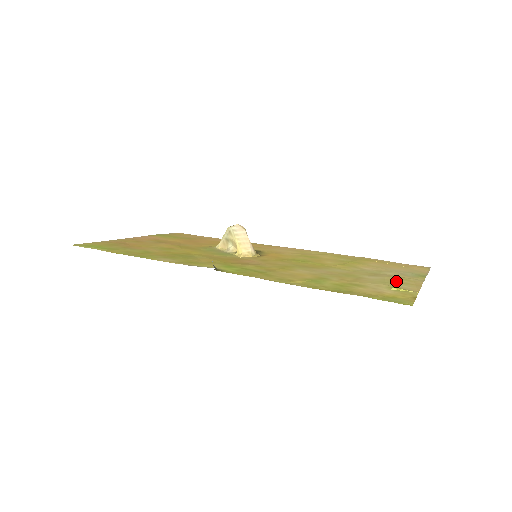
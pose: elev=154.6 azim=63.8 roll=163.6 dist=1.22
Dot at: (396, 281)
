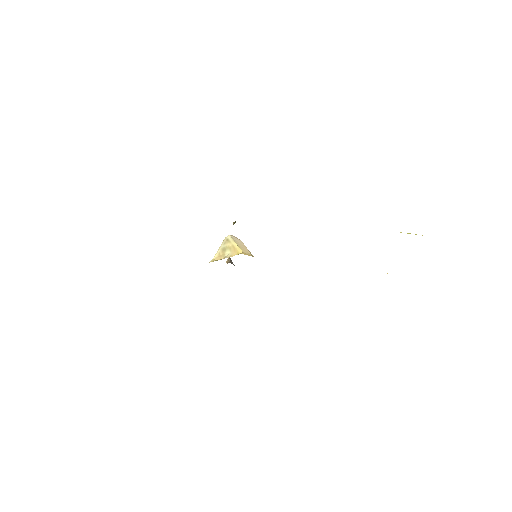
Dot at: occluded
